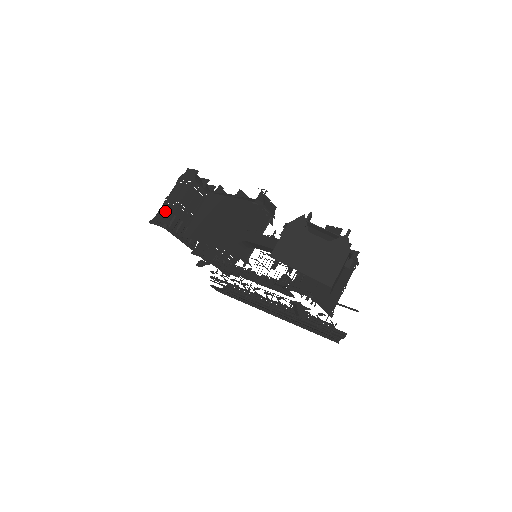
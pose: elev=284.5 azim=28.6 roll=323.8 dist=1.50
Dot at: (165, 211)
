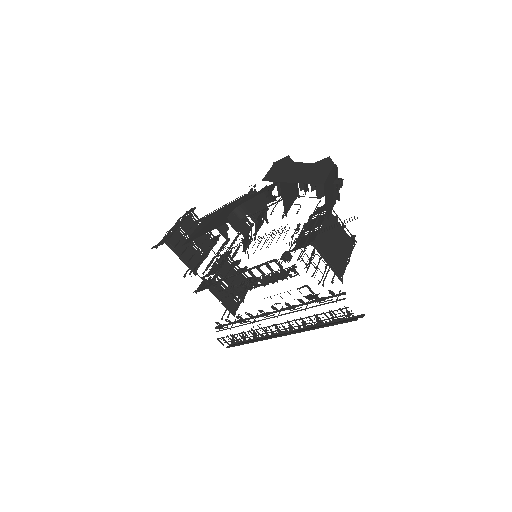
Dot at: (166, 237)
